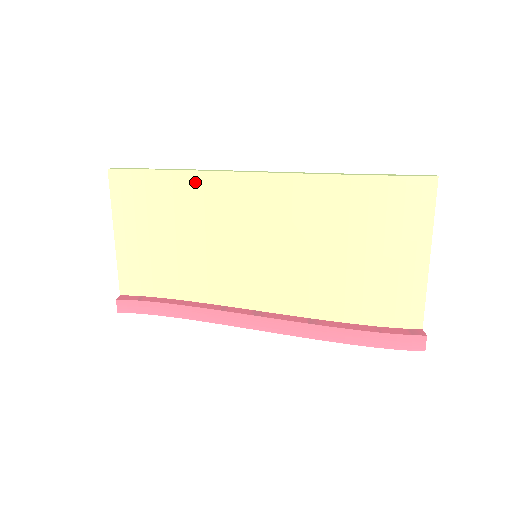
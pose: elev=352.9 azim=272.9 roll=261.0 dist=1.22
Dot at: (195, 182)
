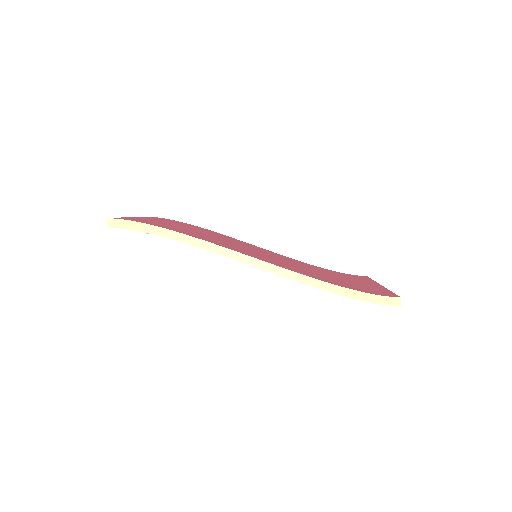
Dot at: occluded
